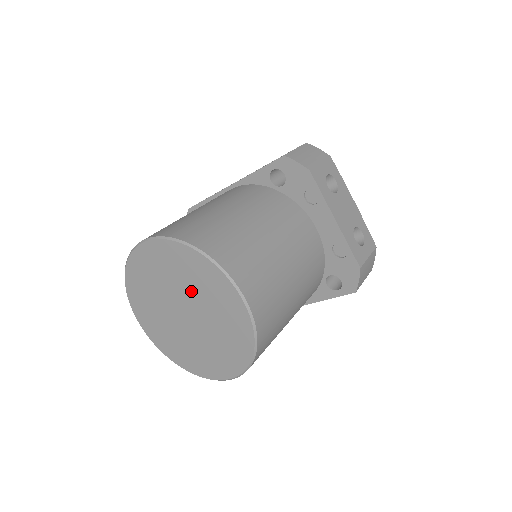
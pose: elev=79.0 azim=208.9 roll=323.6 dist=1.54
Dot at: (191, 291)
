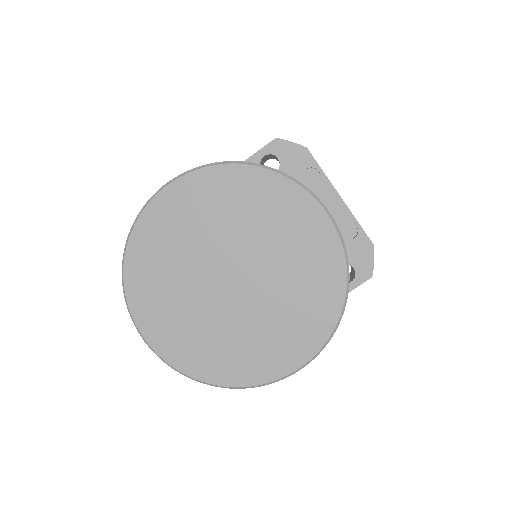
Dot at: (247, 235)
